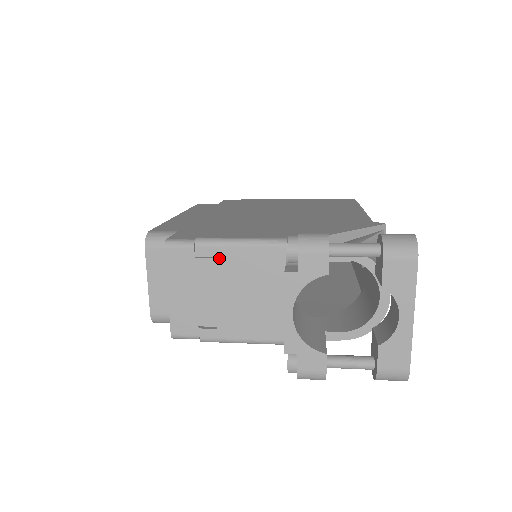
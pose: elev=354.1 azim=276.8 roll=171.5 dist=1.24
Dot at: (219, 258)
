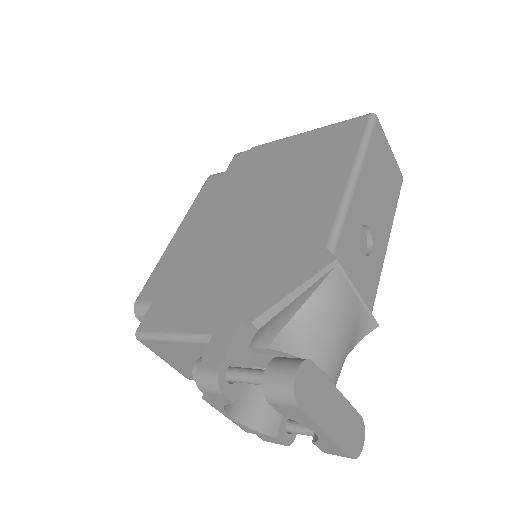
Dot at: (176, 347)
